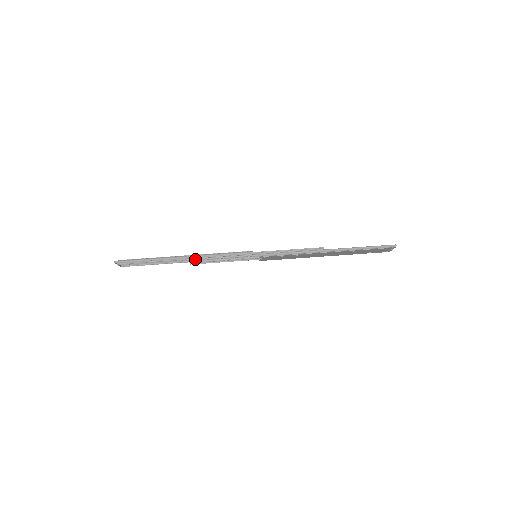
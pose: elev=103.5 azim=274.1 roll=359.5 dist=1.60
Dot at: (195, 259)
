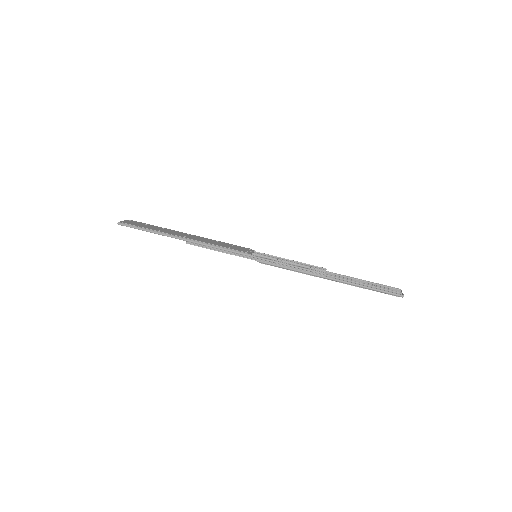
Dot at: (193, 244)
